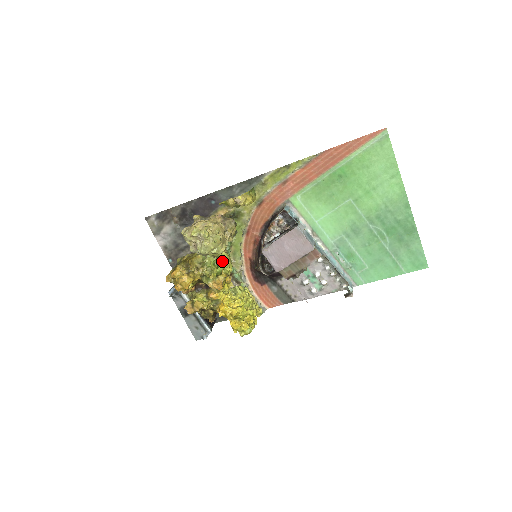
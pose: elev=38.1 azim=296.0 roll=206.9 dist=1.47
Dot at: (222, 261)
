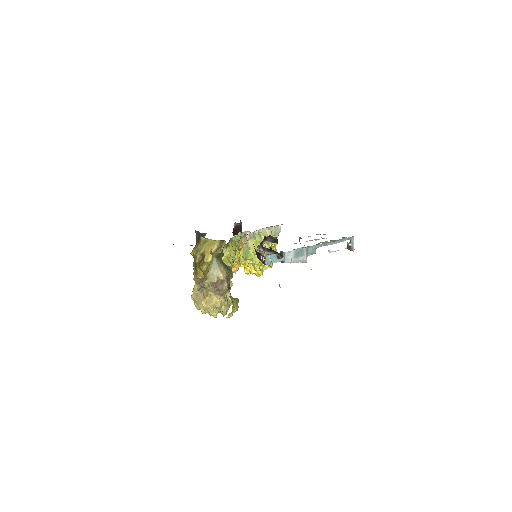
Dot at: occluded
